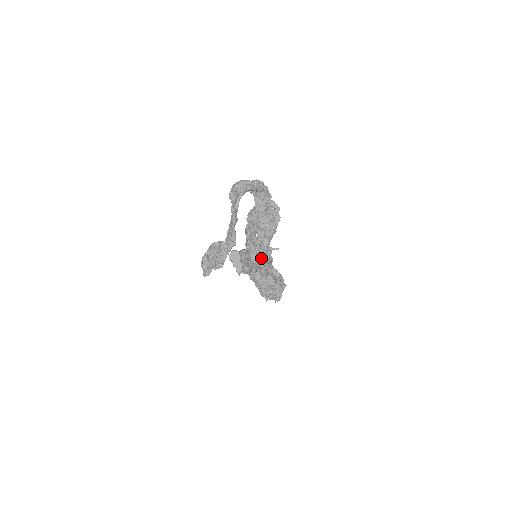
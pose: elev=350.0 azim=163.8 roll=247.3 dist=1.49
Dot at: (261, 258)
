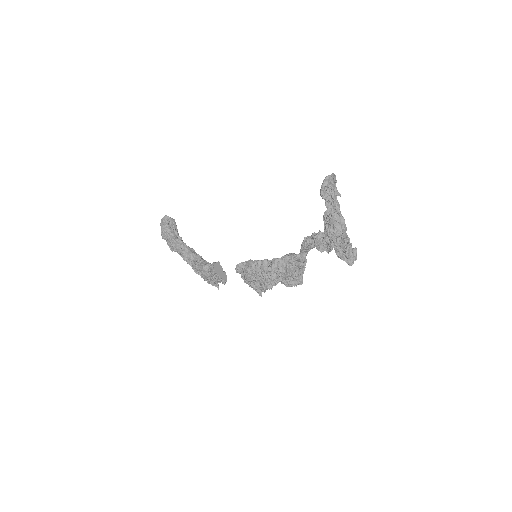
Dot at: occluded
